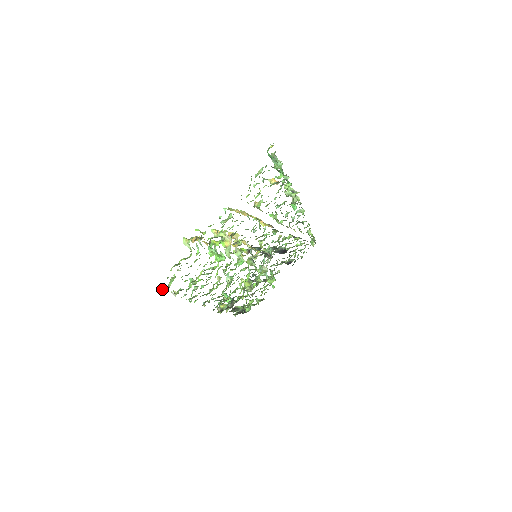
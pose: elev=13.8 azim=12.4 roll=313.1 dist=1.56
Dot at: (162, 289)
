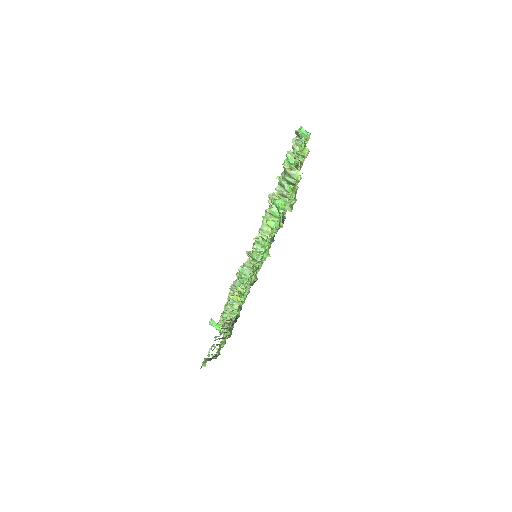
Dot at: occluded
